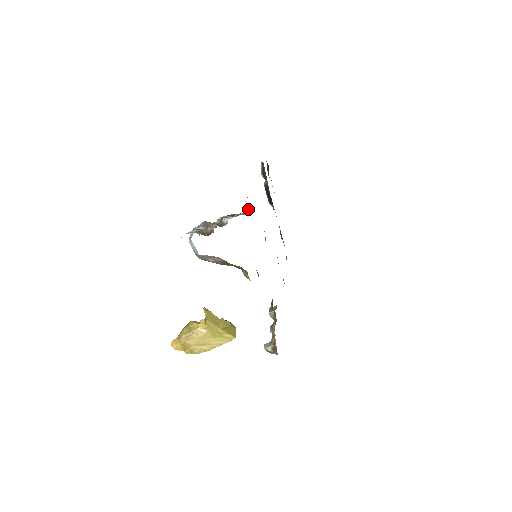
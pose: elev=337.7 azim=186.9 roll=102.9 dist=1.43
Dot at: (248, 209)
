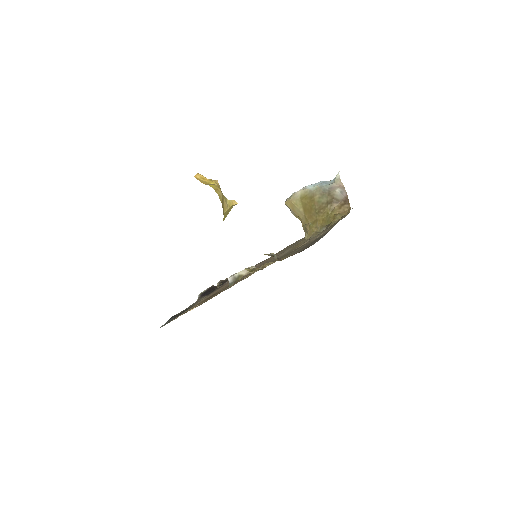
Dot at: occluded
